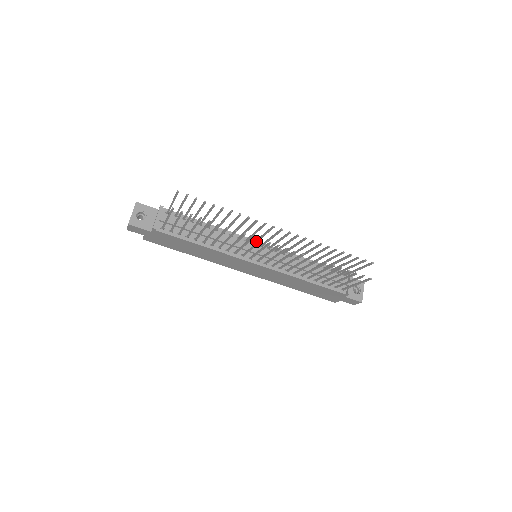
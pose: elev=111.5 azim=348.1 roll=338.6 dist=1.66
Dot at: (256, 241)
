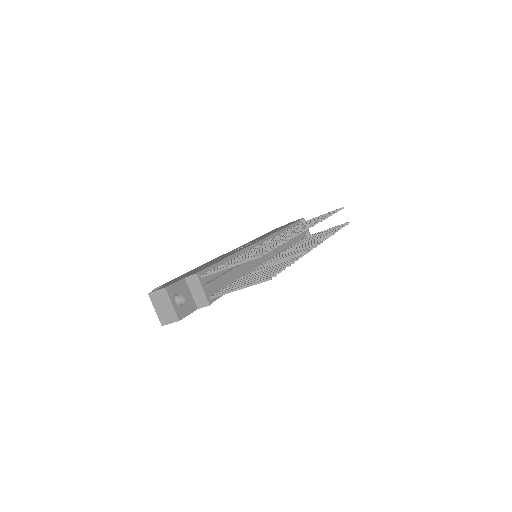
Dot at: occluded
